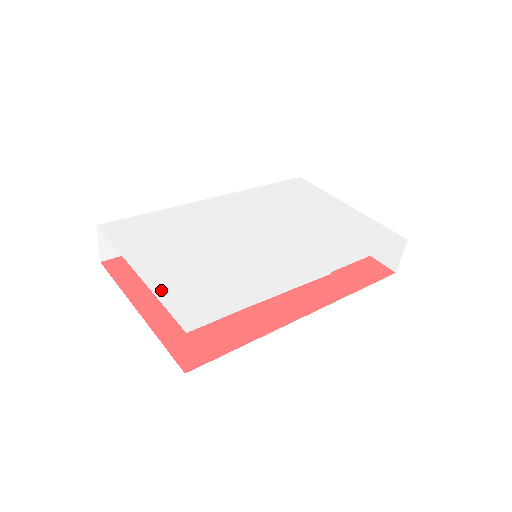
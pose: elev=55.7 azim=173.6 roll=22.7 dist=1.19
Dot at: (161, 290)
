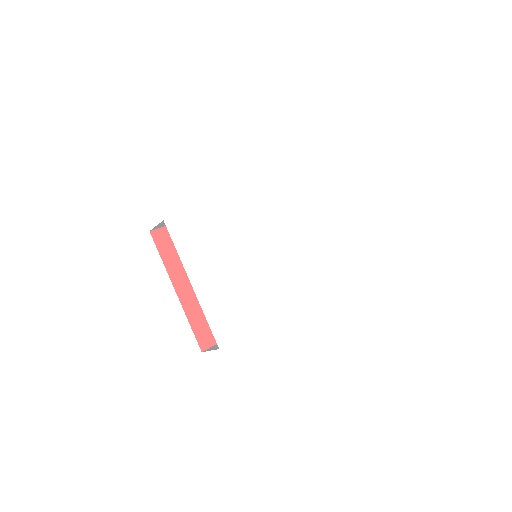
Dot at: (207, 307)
